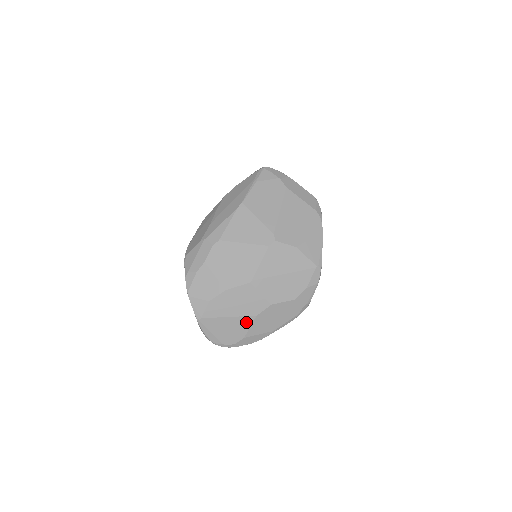
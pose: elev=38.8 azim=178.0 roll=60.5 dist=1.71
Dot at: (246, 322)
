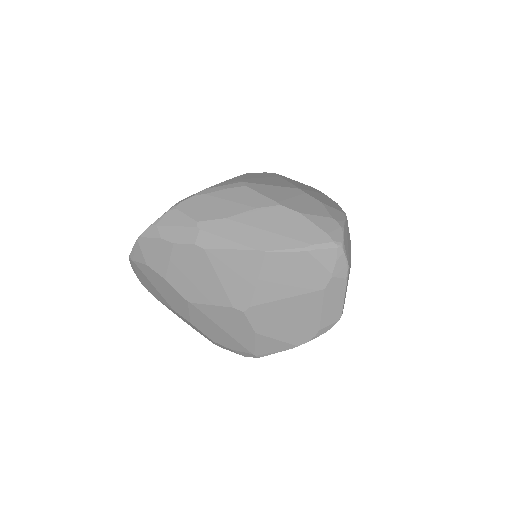
Dot at: (164, 301)
